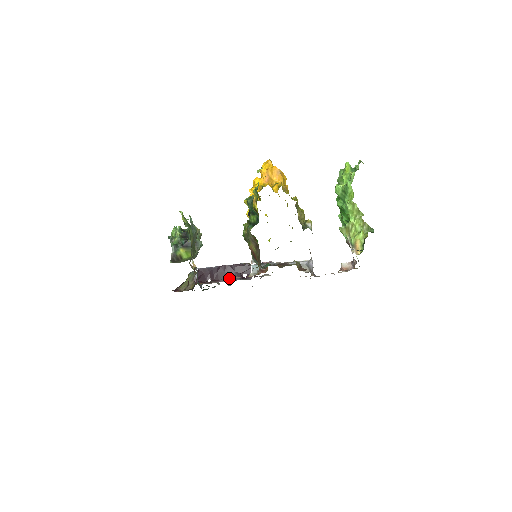
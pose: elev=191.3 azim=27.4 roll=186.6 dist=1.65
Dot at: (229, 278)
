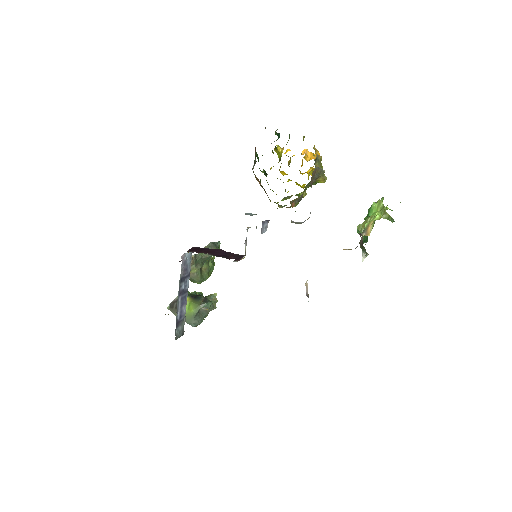
Dot at: (215, 255)
